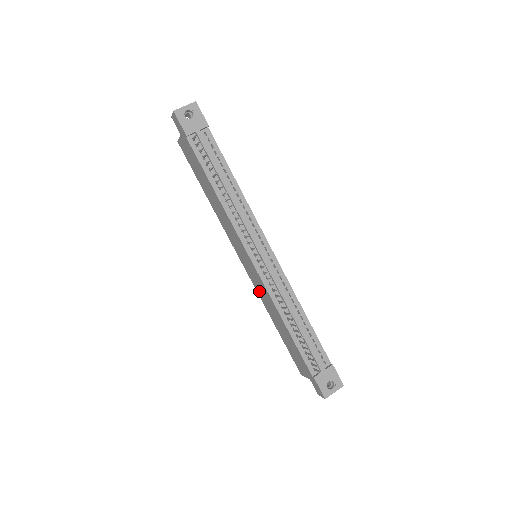
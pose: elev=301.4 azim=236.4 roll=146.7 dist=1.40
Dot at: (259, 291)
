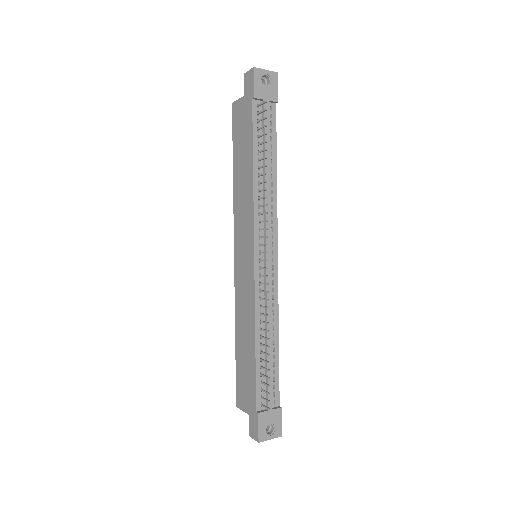
Dot at: (239, 295)
